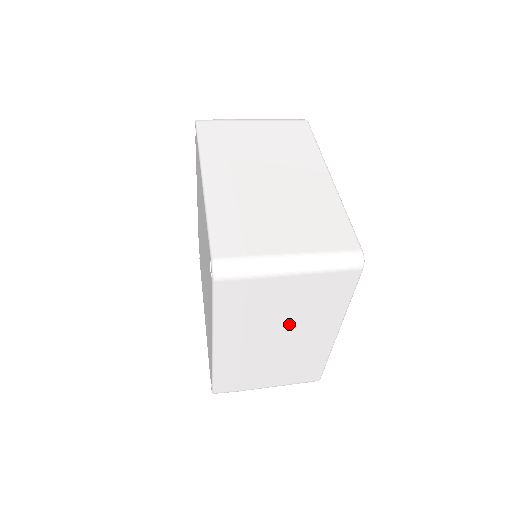
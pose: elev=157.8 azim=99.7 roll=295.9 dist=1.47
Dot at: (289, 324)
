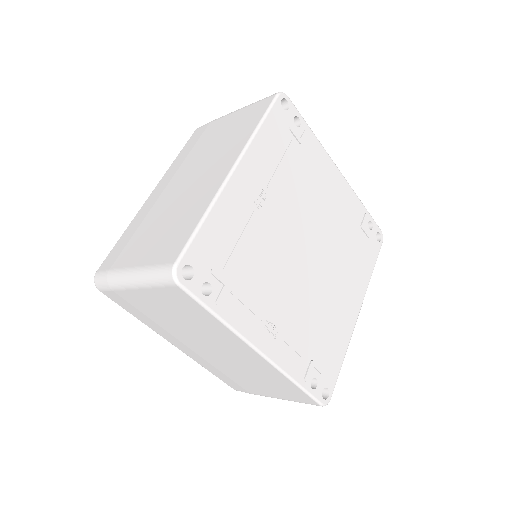
Dot at: (206, 160)
